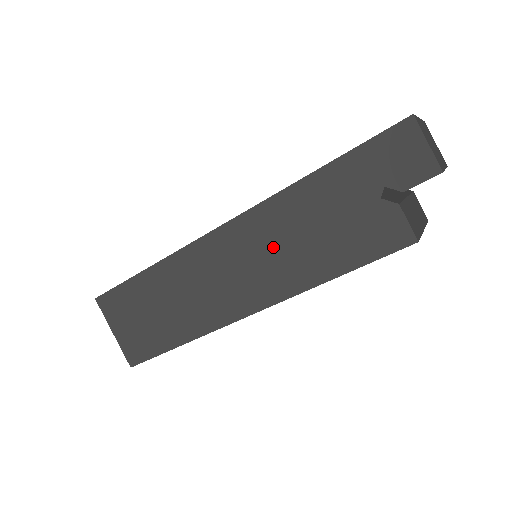
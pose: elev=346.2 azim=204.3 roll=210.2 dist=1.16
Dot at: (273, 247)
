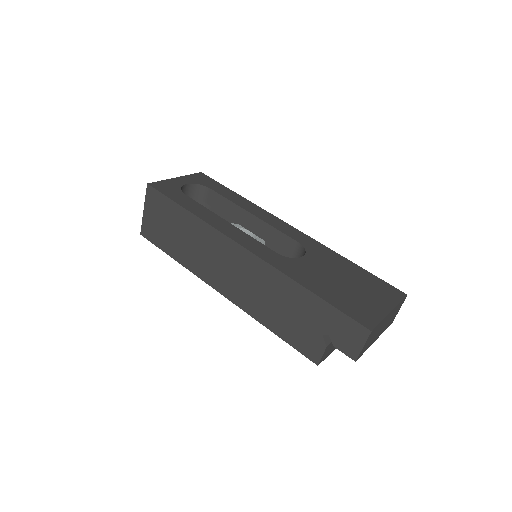
Dot at: (258, 287)
